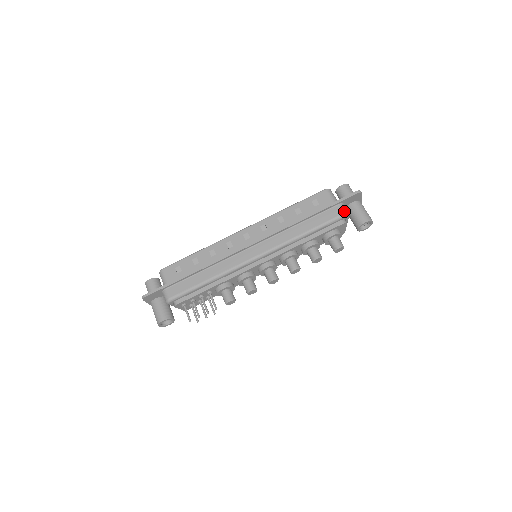
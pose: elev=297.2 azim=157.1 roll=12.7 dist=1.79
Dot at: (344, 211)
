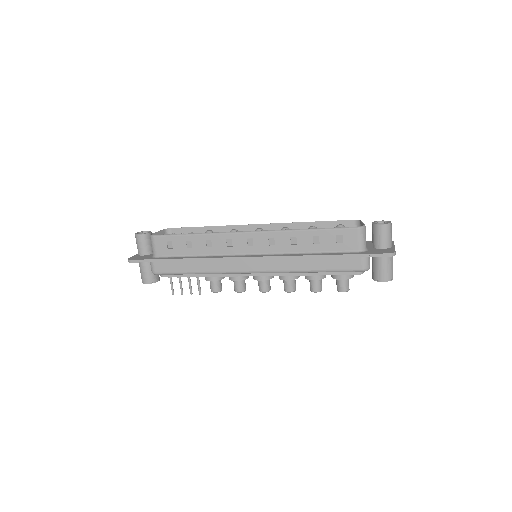
Dot at: (365, 267)
